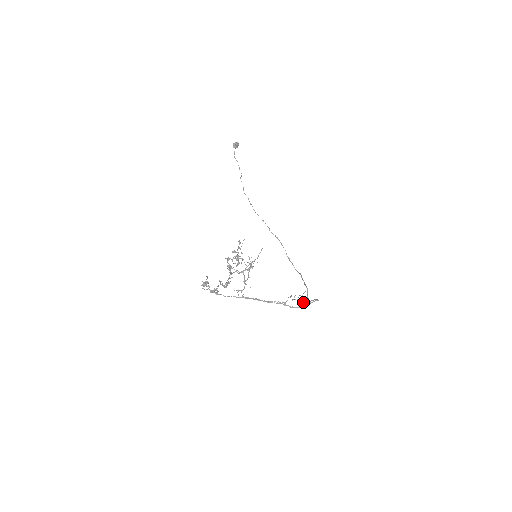
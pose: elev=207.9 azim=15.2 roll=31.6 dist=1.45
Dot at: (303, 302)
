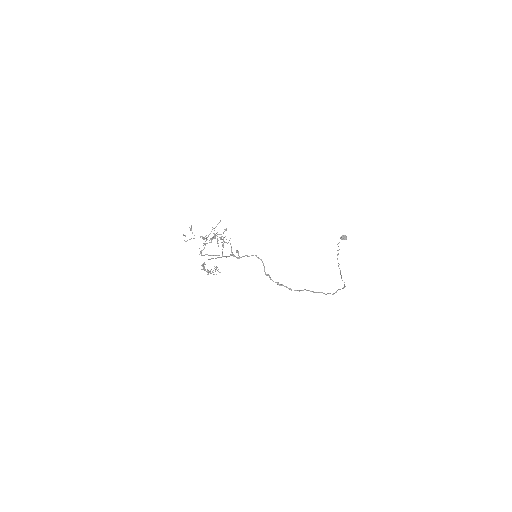
Dot at: (231, 249)
